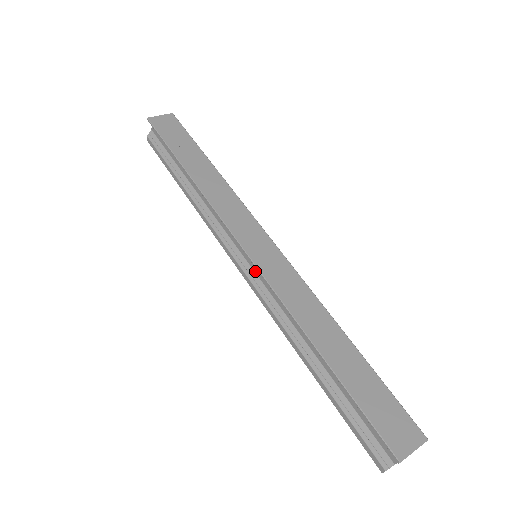
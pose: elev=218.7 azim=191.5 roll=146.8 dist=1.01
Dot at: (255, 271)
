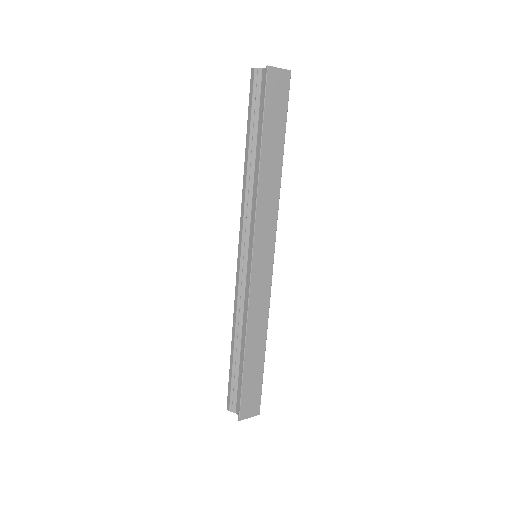
Dot at: (248, 268)
